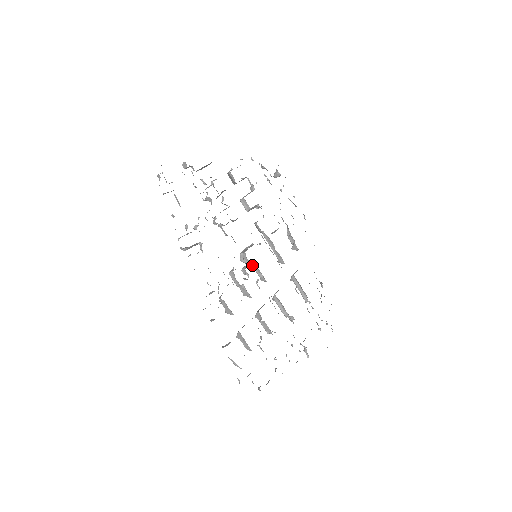
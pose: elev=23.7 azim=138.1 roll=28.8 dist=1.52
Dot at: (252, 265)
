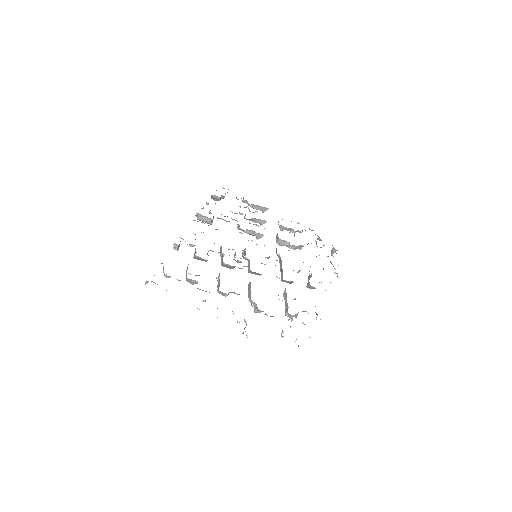
Dot at: occluded
